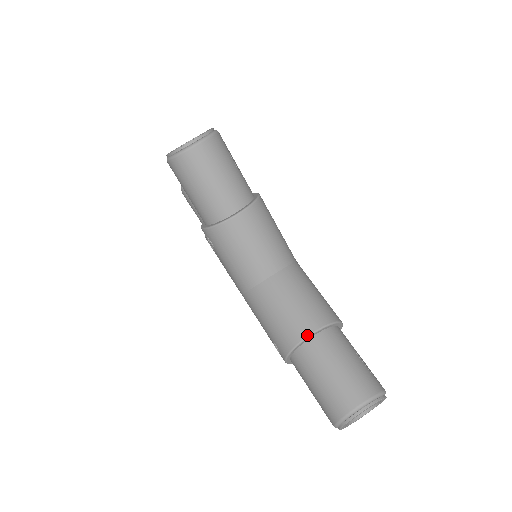
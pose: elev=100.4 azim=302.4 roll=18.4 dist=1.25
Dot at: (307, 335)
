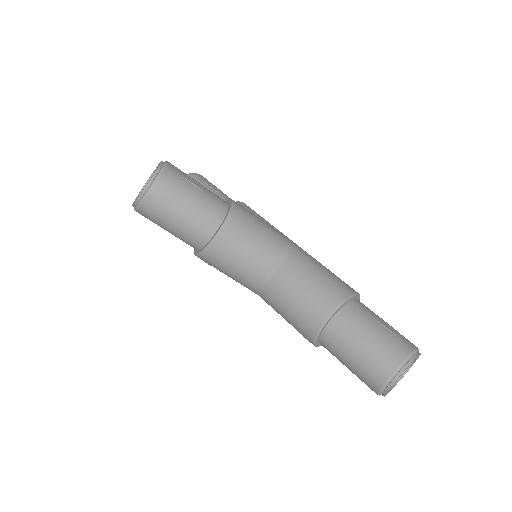
Dot at: (323, 322)
